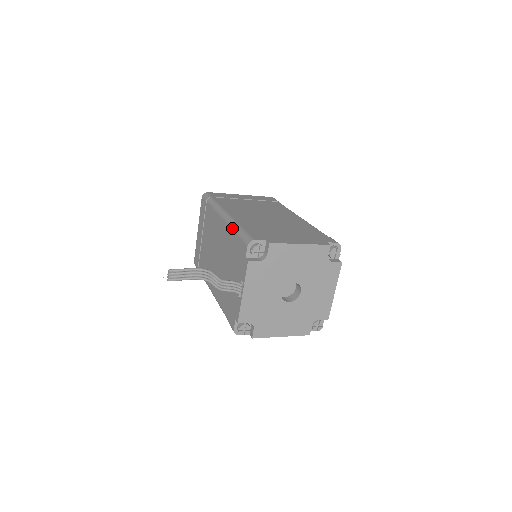
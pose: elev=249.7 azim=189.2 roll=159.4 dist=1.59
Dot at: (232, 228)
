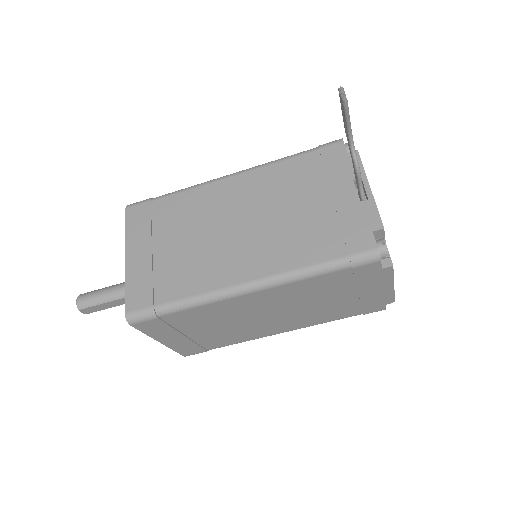
Dot at: (278, 161)
